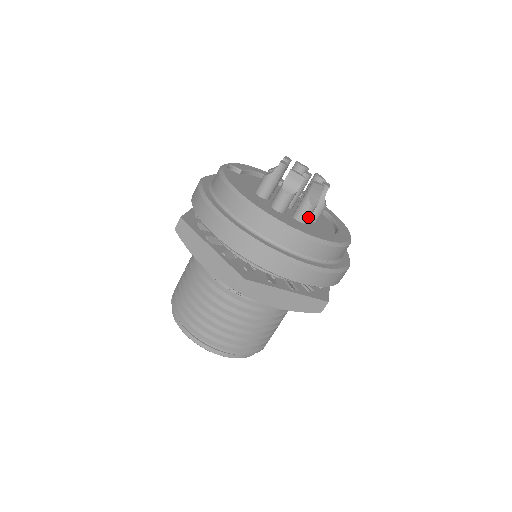
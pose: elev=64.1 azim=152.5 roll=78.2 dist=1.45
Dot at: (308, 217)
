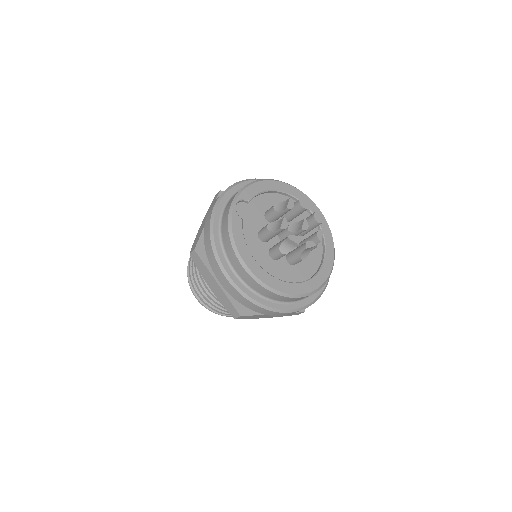
Dot at: (298, 262)
